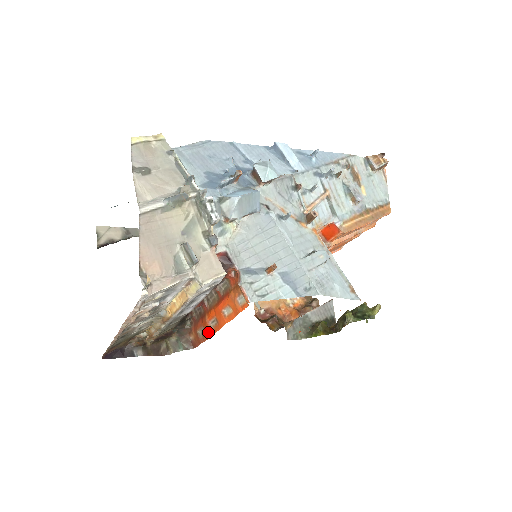
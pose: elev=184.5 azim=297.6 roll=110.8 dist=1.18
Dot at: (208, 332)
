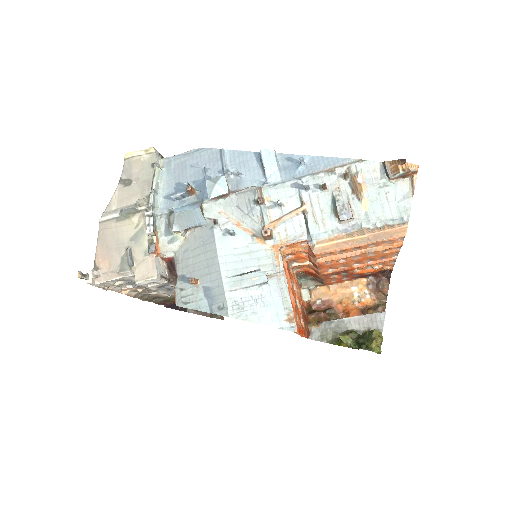
Dot at: occluded
